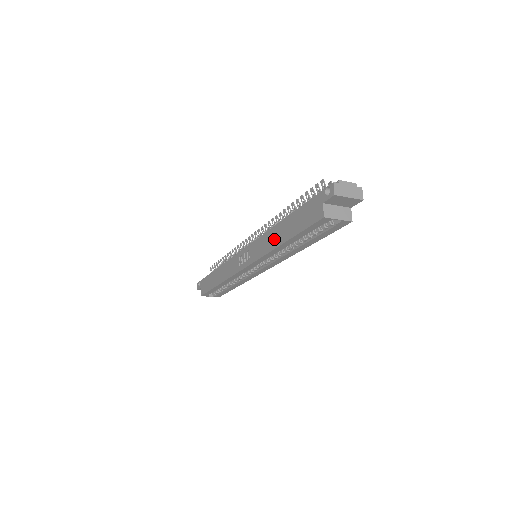
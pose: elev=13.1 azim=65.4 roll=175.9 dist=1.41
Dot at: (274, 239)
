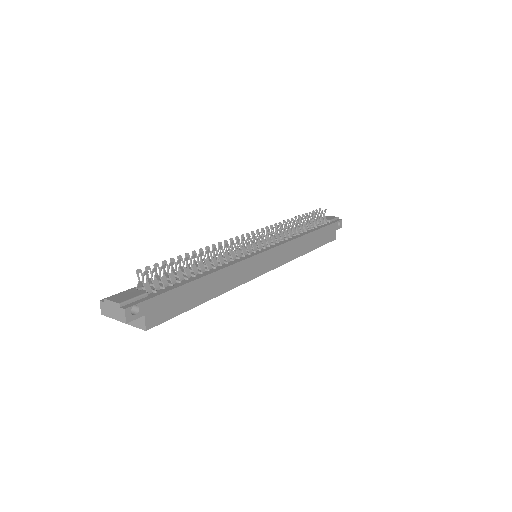
Dot at: occluded
